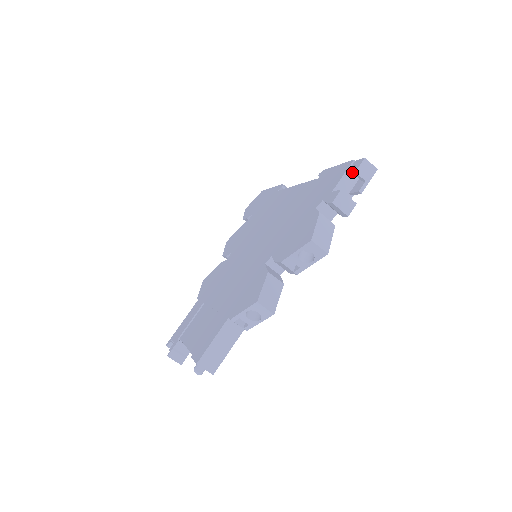
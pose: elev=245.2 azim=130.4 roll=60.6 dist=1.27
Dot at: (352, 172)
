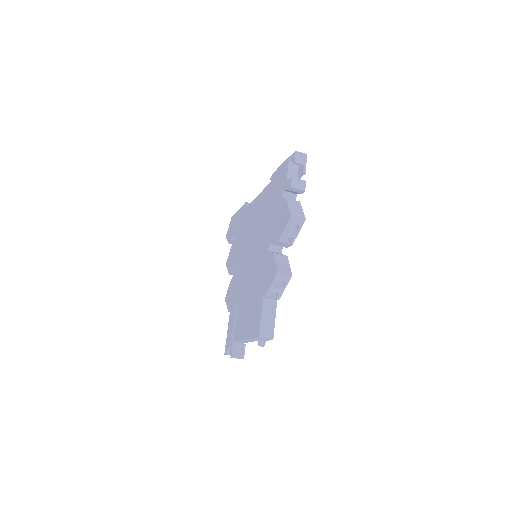
Dot at: (292, 164)
